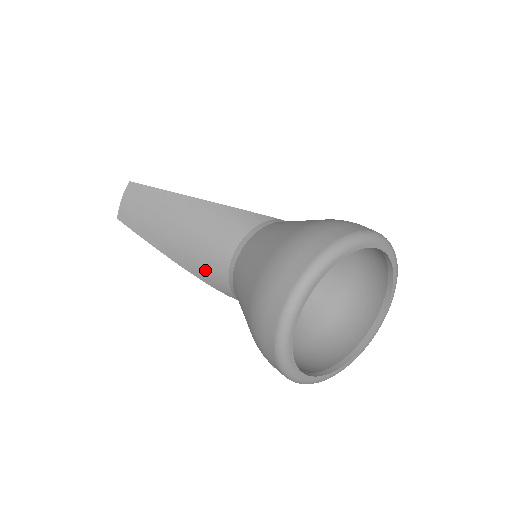
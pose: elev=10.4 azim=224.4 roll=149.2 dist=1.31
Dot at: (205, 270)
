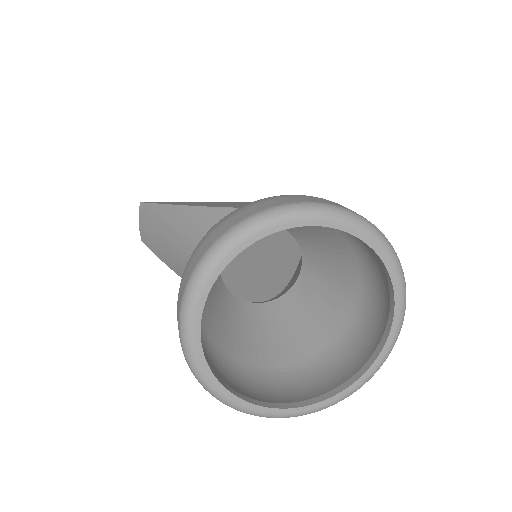
Dot at: occluded
